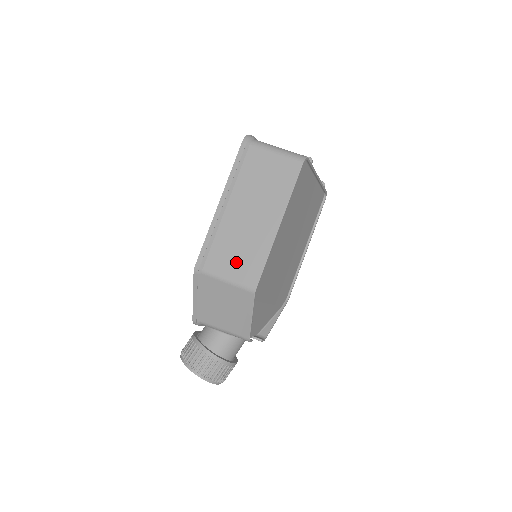
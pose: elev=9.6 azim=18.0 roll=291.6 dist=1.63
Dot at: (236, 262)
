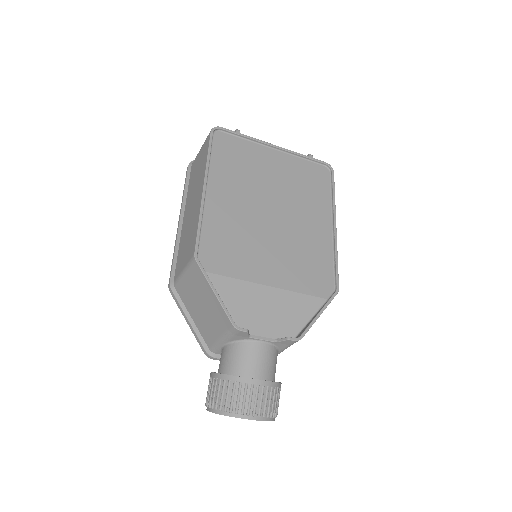
Dot at: (186, 250)
